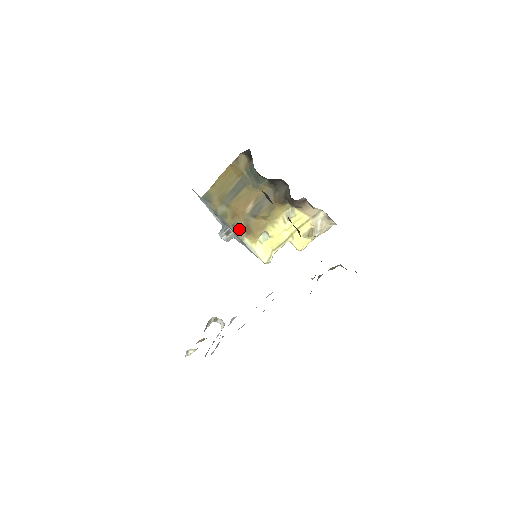
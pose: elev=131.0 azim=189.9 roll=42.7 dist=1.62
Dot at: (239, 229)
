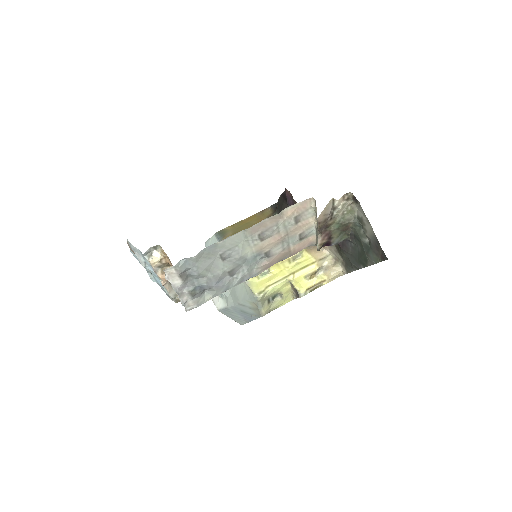
Dot at: occluded
